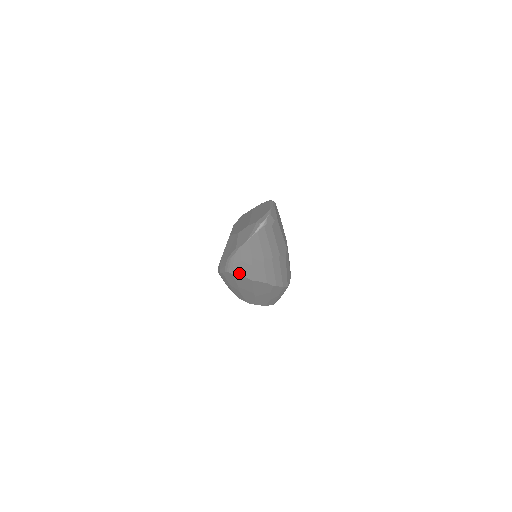
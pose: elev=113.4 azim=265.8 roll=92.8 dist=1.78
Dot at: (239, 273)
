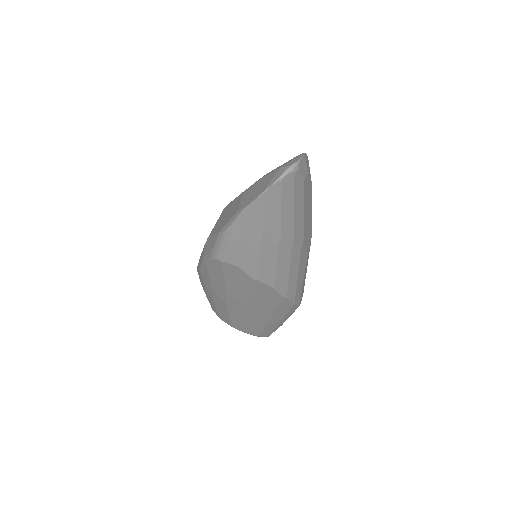
Dot at: (234, 261)
